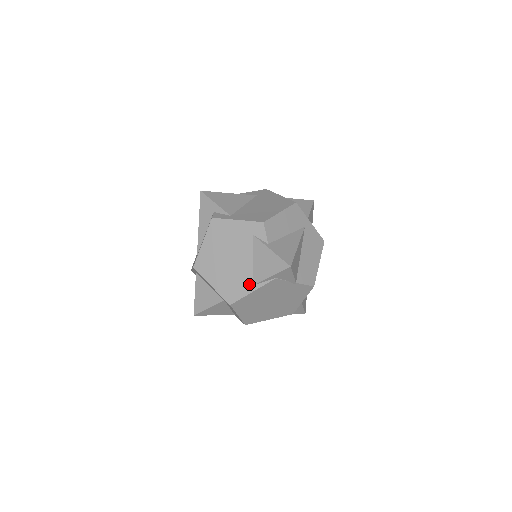
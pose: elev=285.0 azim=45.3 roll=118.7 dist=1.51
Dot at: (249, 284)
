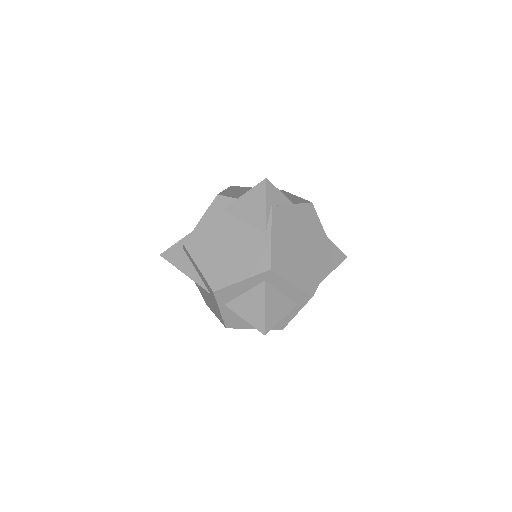
Dot at: (262, 237)
